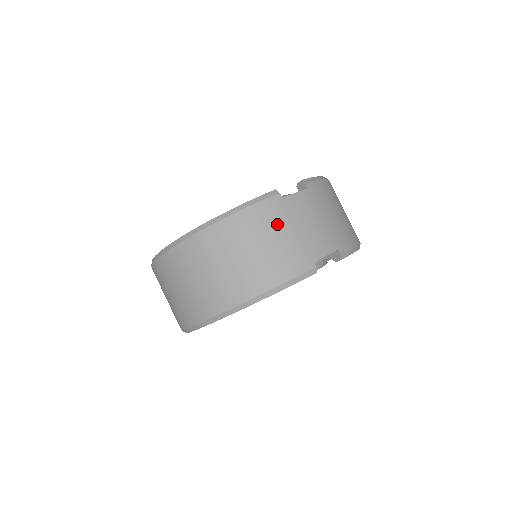
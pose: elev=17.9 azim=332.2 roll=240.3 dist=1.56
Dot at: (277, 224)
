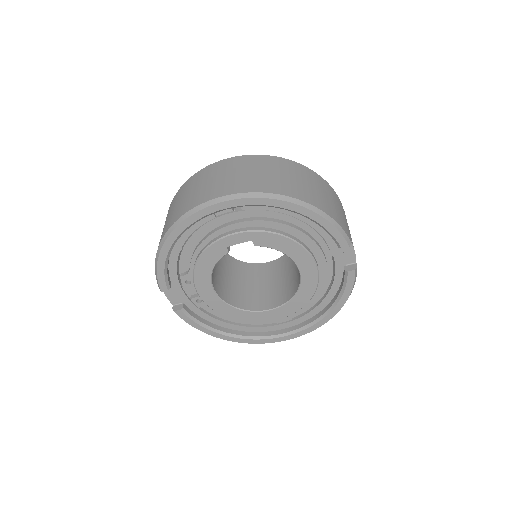
Dot at: (339, 204)
